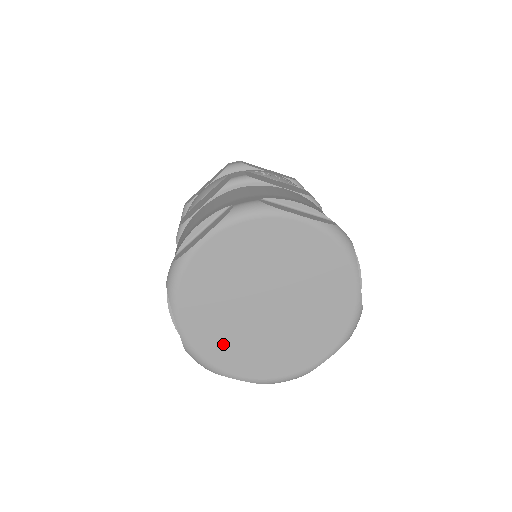
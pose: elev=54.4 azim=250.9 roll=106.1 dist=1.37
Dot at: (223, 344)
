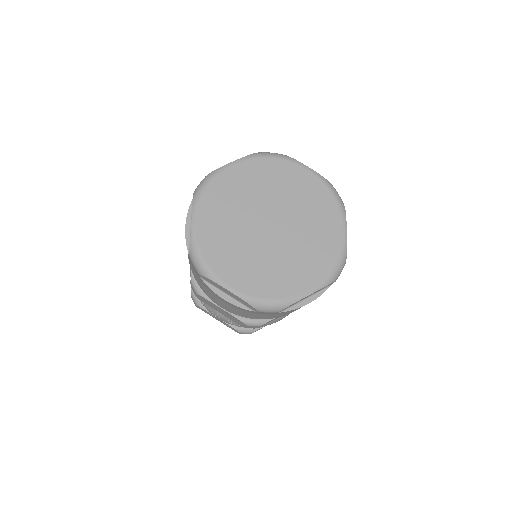
Dot at: (225, 249)
